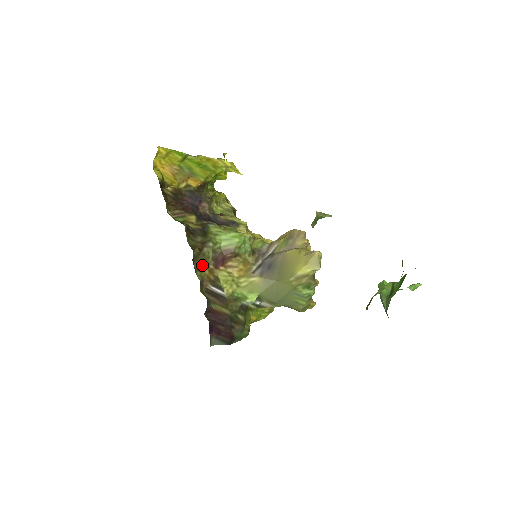
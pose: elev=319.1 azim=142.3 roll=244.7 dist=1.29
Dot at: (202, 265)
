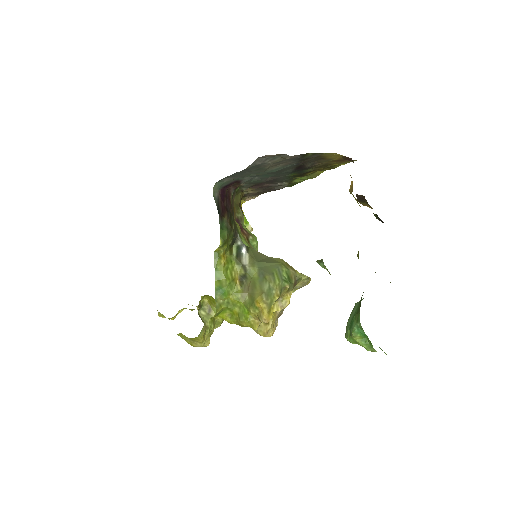
Dot at: (234, 206)
